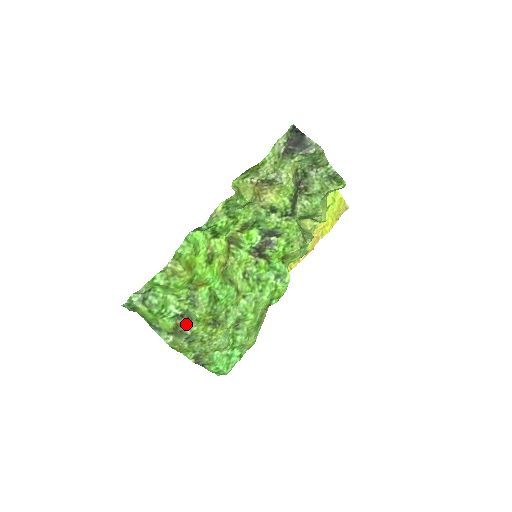
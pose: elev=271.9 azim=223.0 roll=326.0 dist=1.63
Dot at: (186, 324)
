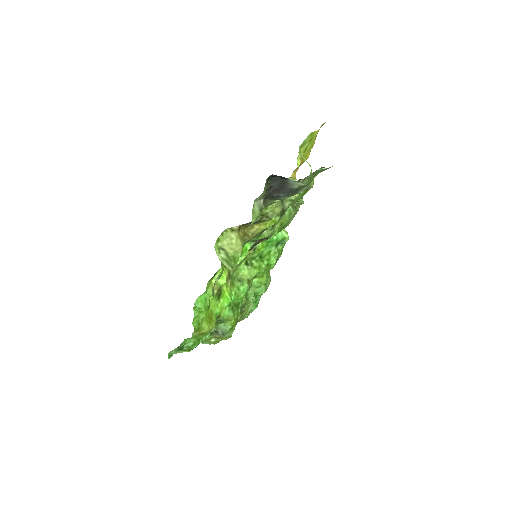
Dot at: (224, 337)
